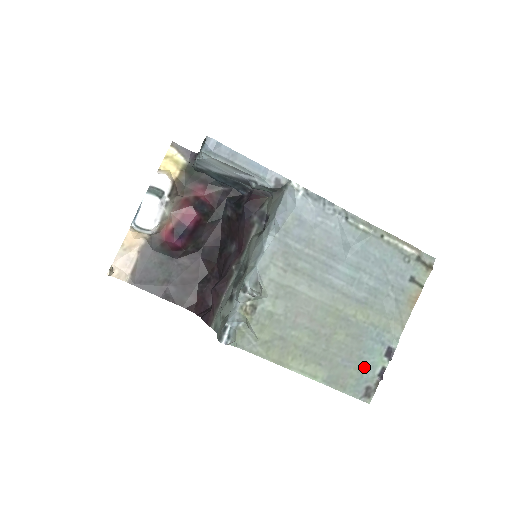
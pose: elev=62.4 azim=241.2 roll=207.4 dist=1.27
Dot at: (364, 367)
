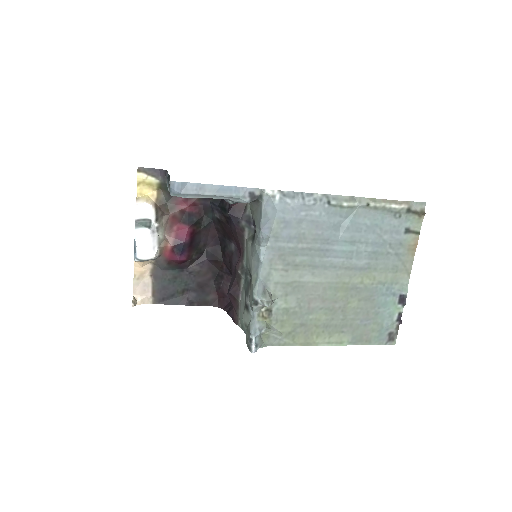
Dot at: (382, 319)
